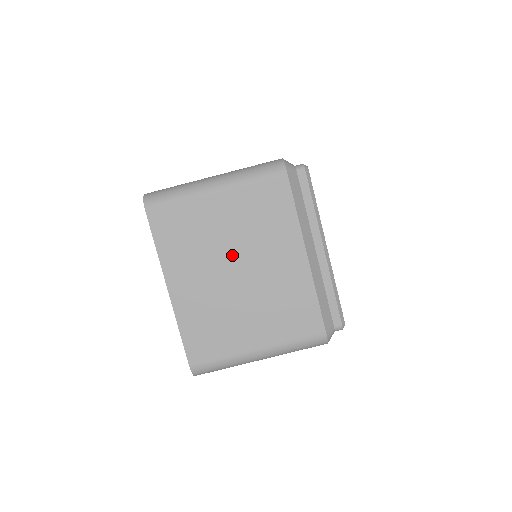
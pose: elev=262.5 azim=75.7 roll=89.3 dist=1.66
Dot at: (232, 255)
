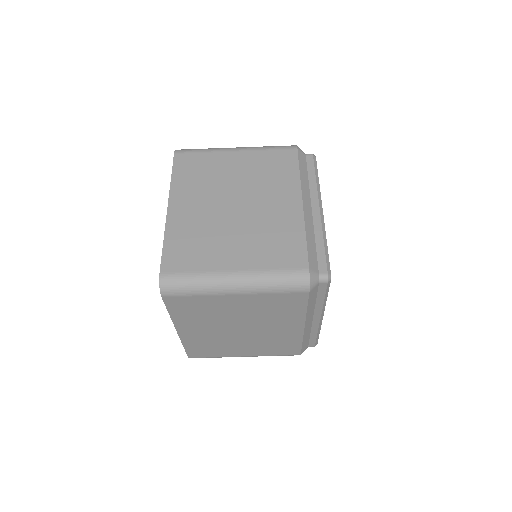
Dot at: (239, 323)
